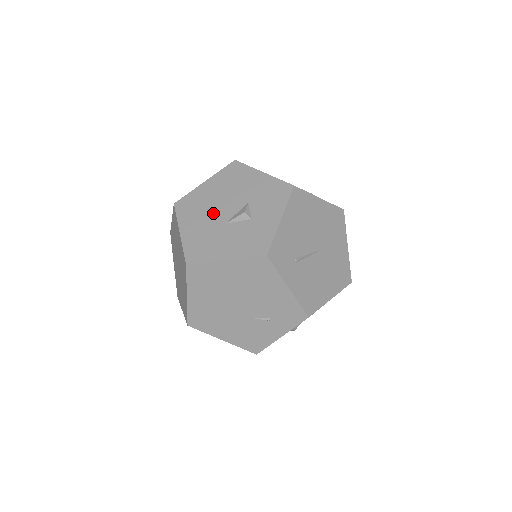
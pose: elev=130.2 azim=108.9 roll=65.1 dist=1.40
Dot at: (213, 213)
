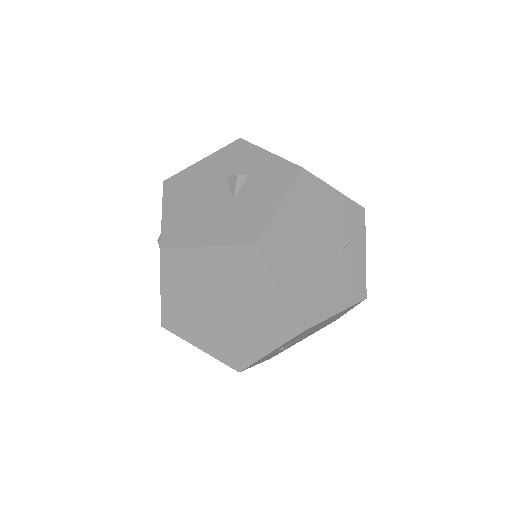
Dot at: (210, 209)
